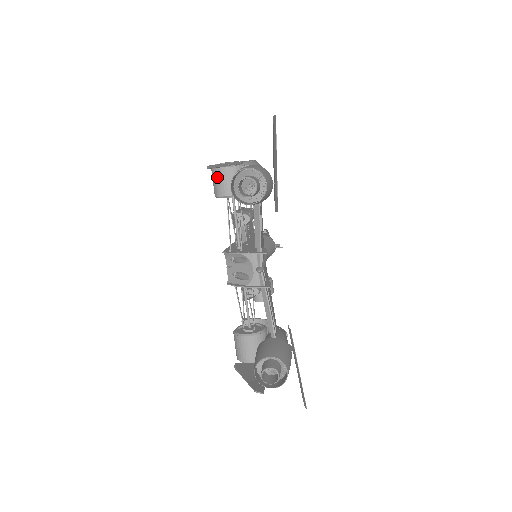
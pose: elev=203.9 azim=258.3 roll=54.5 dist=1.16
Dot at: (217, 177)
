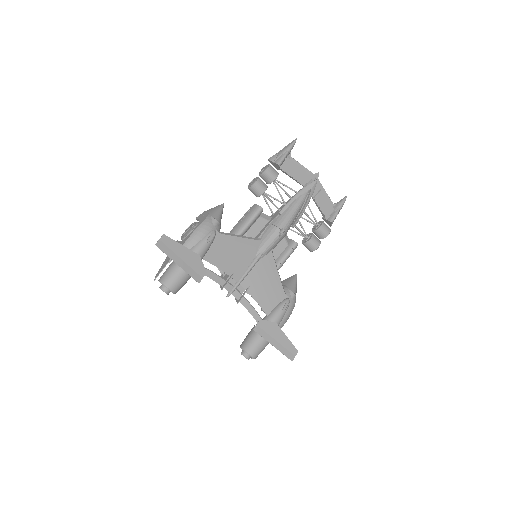
Dot at: occluded
